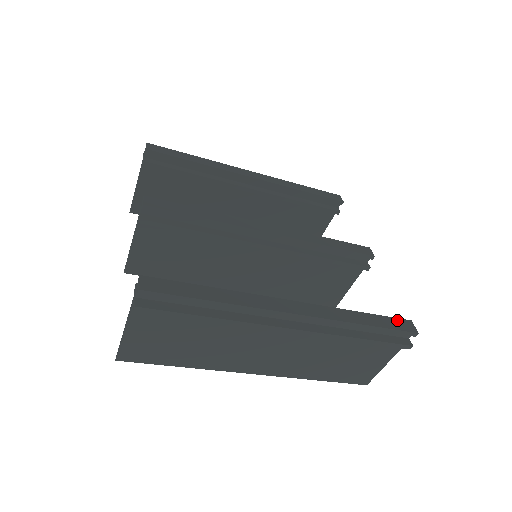
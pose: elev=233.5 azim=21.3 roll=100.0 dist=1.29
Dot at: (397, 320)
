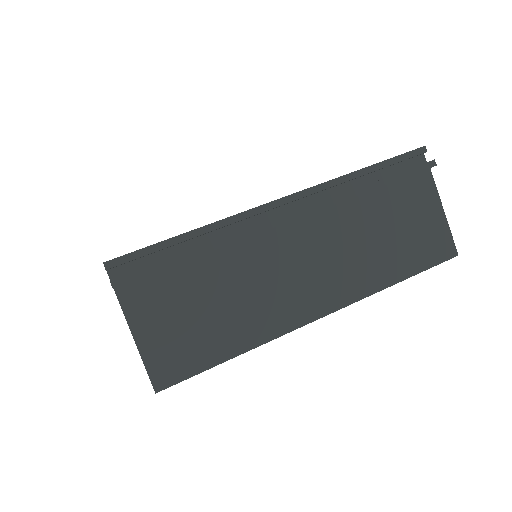
Dot at: occluded
